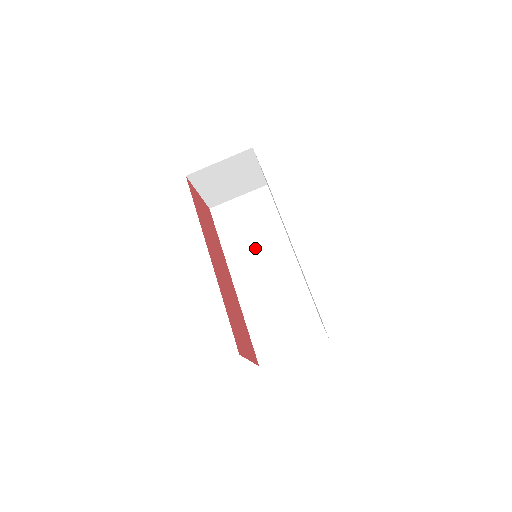
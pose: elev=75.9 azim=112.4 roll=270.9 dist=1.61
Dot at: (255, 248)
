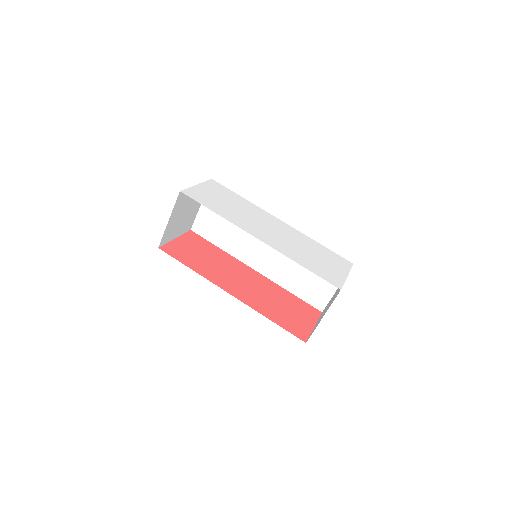
Dot at: (248, 236)
